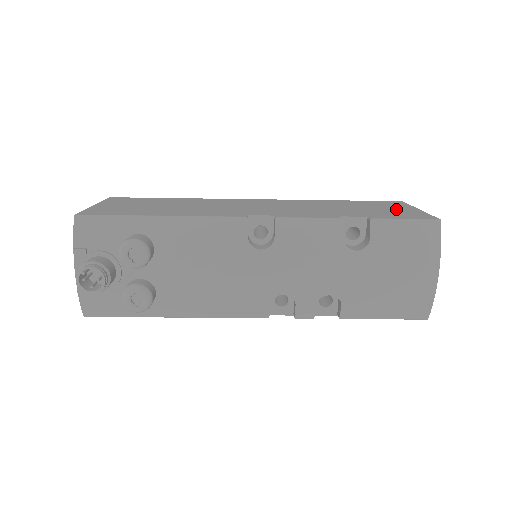
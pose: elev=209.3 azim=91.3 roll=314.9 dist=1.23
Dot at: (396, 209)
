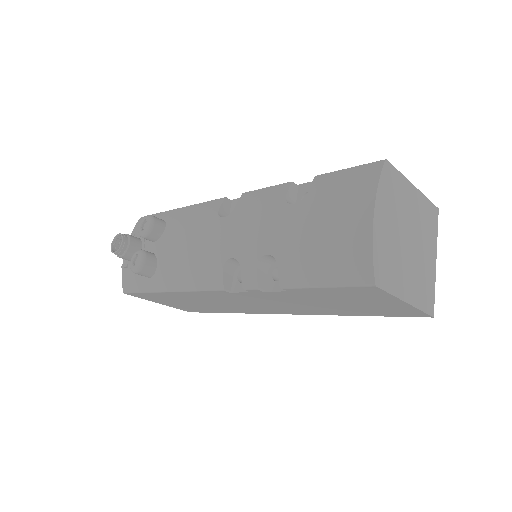
Dot at: occluded
